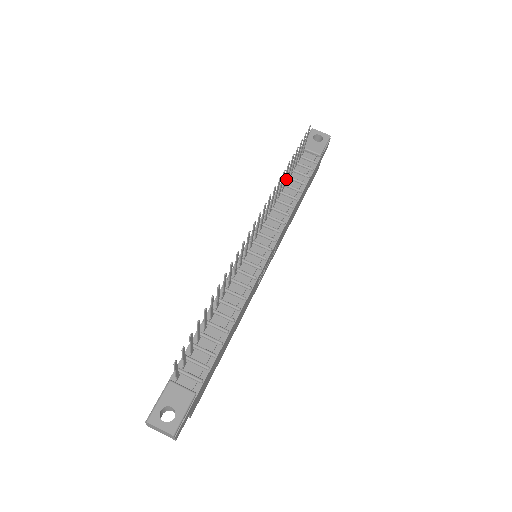
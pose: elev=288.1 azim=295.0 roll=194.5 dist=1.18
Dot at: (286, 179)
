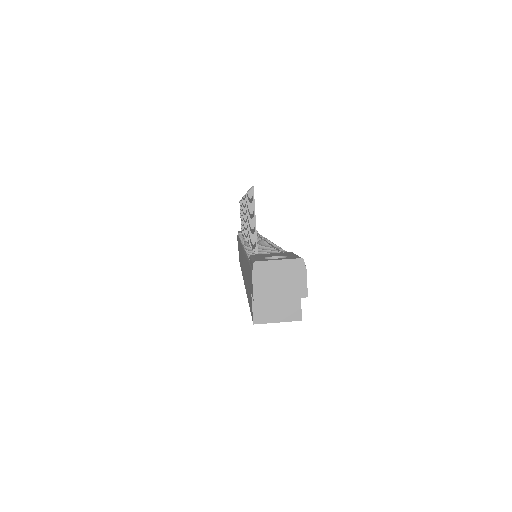
Dot at: occluded
